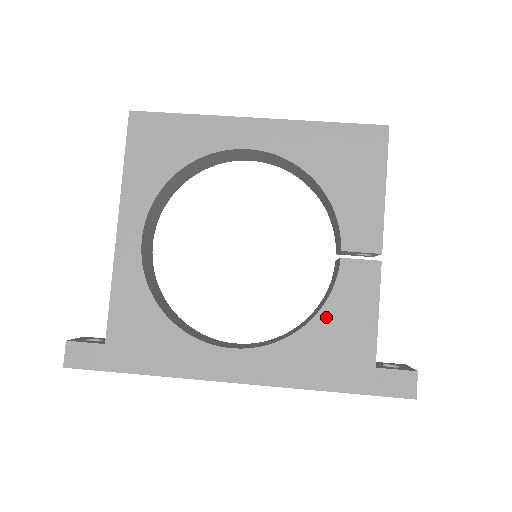
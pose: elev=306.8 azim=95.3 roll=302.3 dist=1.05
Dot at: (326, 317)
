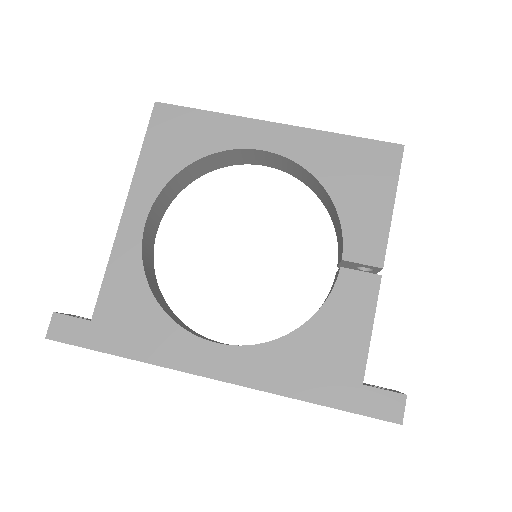
Dot at: (318, 324)
